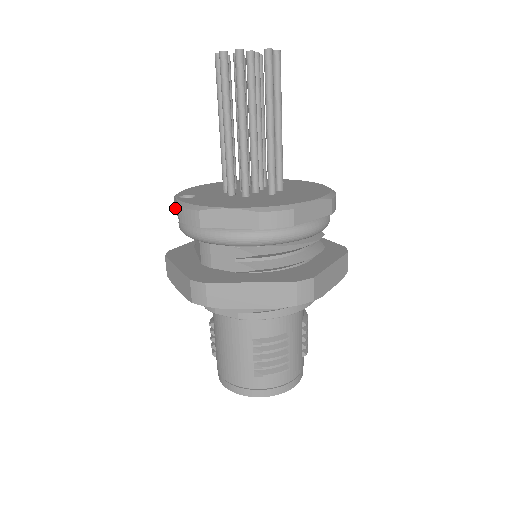
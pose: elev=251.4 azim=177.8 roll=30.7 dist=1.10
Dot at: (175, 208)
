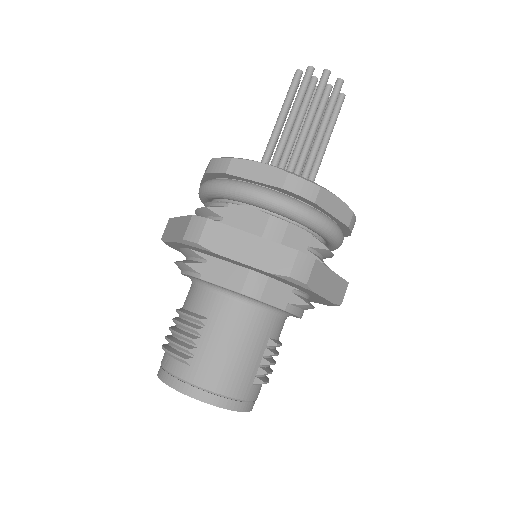
Dot at: (234, 171)
